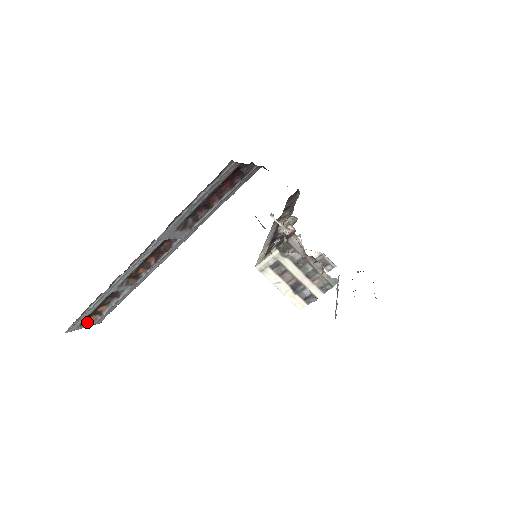
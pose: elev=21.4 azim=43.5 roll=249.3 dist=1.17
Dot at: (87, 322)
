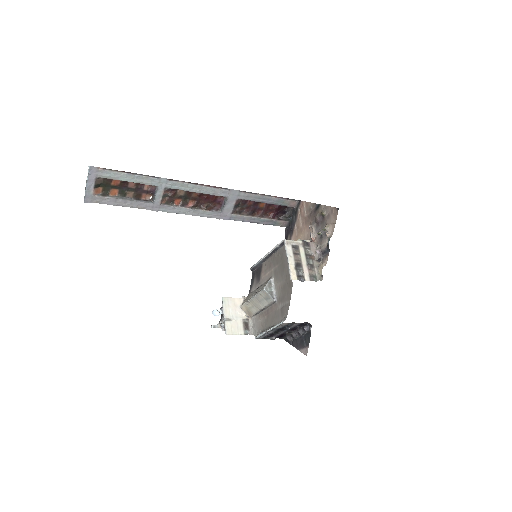
Dot at: (96, 185)
